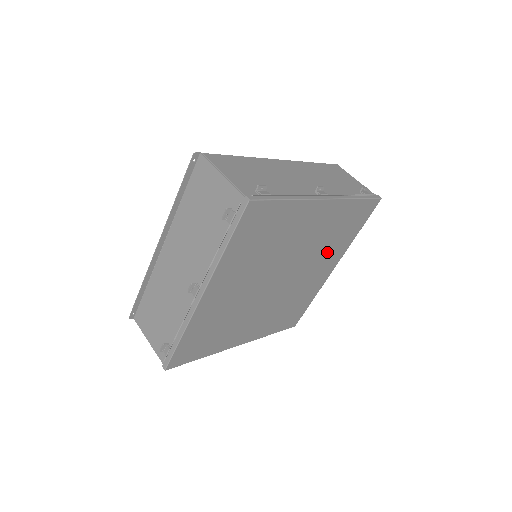
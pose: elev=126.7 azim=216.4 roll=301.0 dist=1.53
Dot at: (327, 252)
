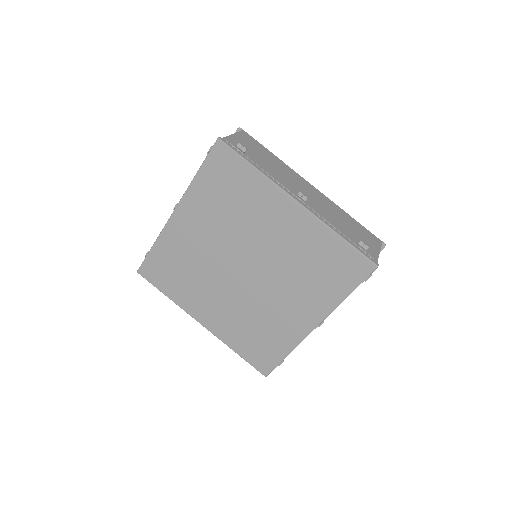
Dot at: (304, 286)
